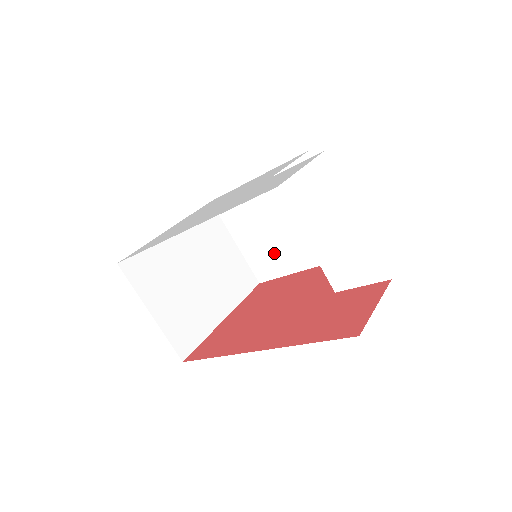
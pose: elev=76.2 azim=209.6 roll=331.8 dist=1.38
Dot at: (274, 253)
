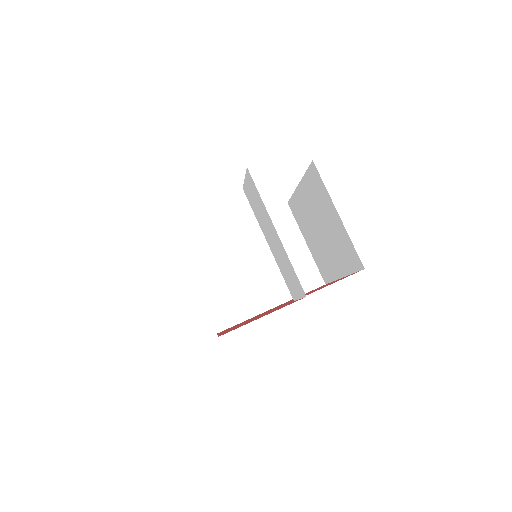
Dot at: (324, 257)
